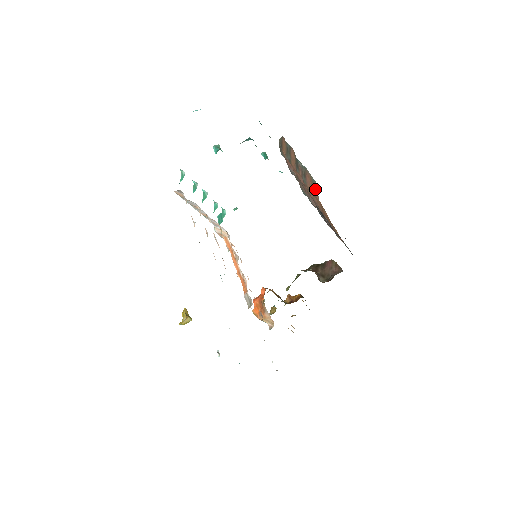
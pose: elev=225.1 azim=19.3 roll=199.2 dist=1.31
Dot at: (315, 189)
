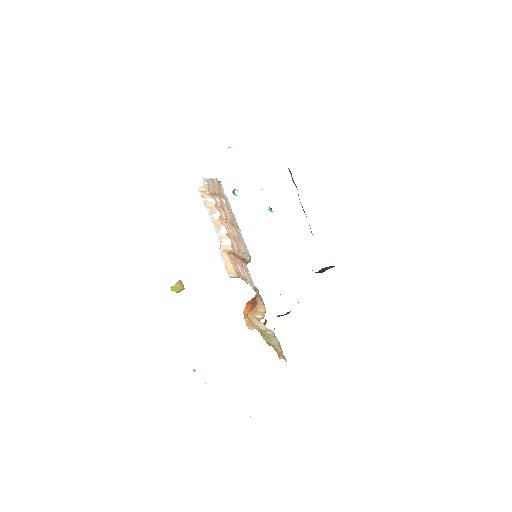
Dot at: (311, 232)
